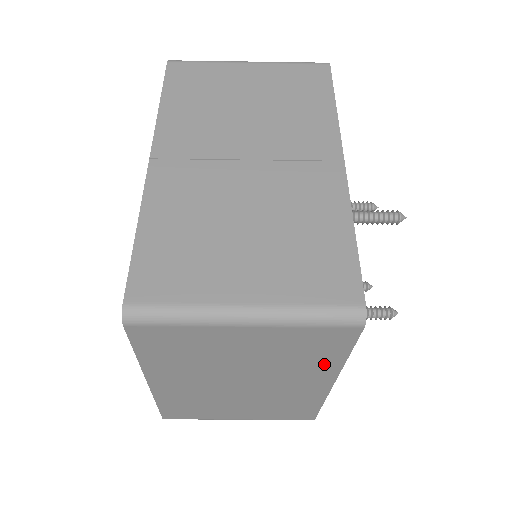
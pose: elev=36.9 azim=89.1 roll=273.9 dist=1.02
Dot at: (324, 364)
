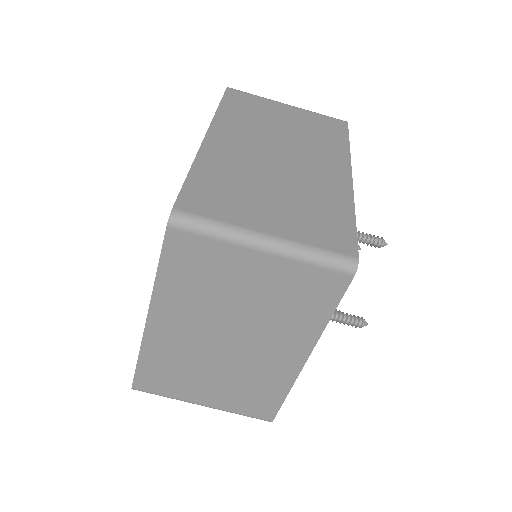
Dot at: (308, 324)
